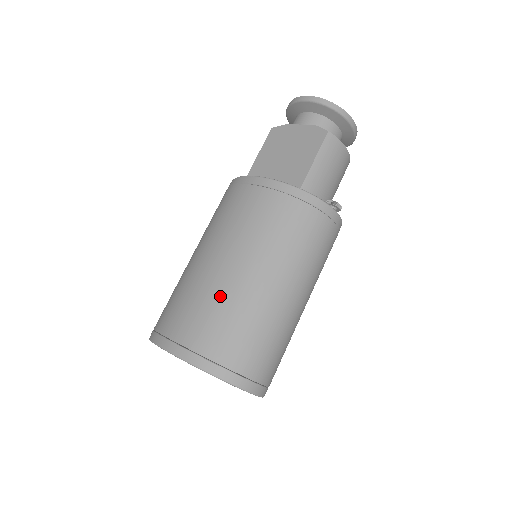
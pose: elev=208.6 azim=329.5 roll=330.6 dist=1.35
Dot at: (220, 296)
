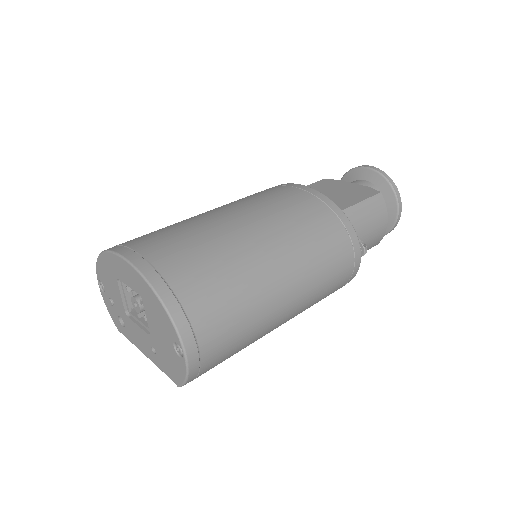
Dot at: (213, 237)
